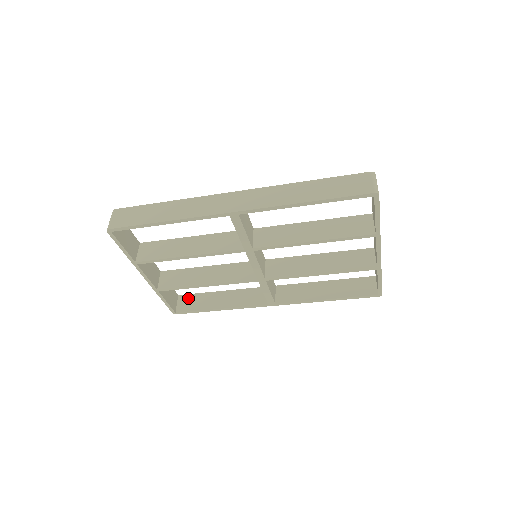
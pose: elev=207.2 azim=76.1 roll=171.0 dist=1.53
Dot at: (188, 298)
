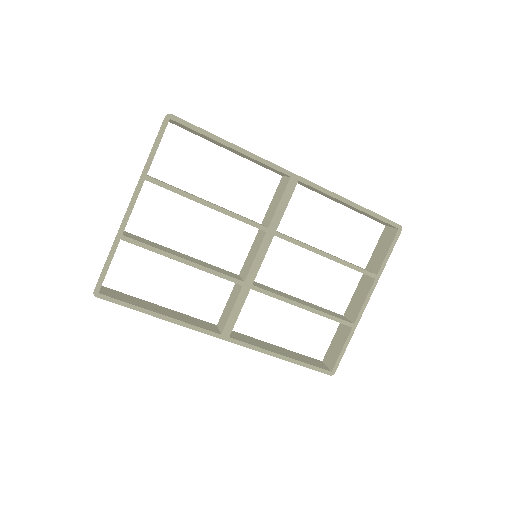
Dot at: (116, 292)
